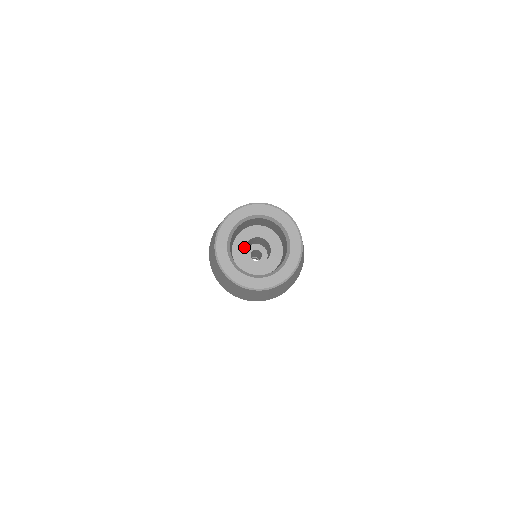
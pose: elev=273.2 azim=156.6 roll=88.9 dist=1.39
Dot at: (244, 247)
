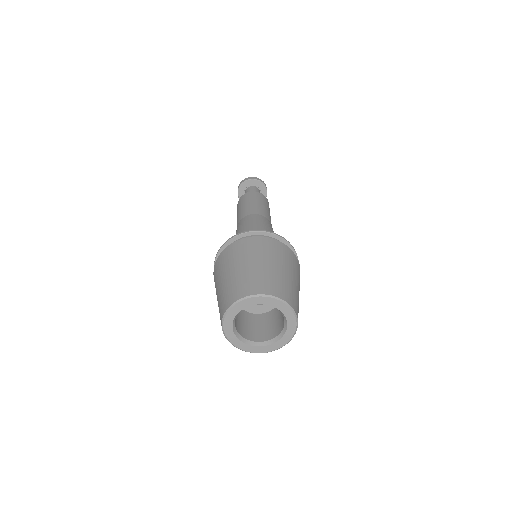
Dot at: occluded
